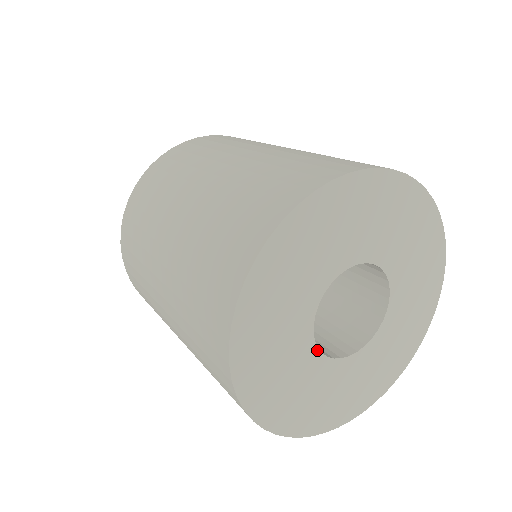
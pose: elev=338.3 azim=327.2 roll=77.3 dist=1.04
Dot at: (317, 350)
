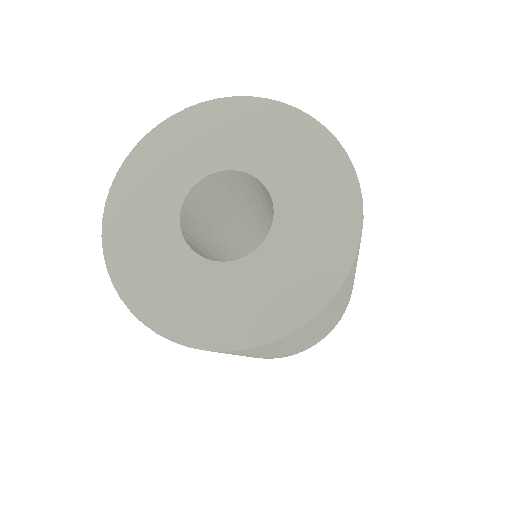
Dot at: (218, 263)
